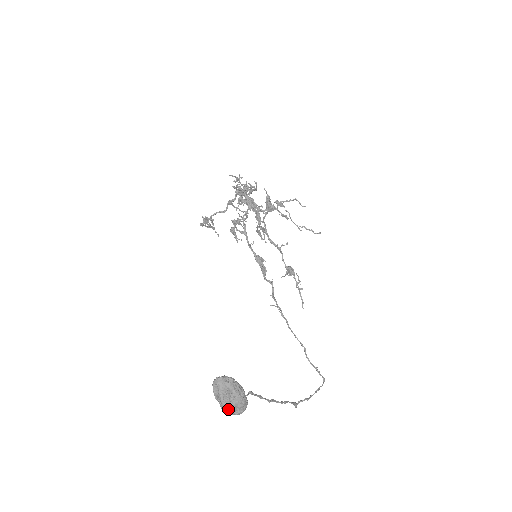
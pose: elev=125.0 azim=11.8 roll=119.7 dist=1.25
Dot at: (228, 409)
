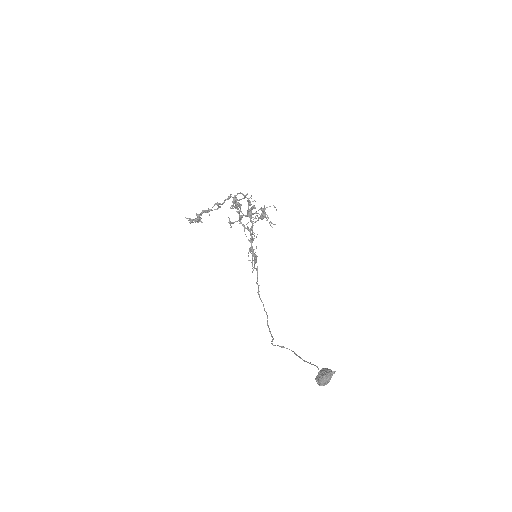
Dot at: occluded
